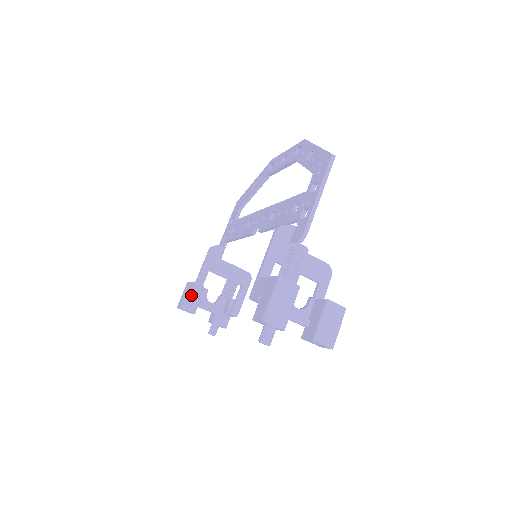
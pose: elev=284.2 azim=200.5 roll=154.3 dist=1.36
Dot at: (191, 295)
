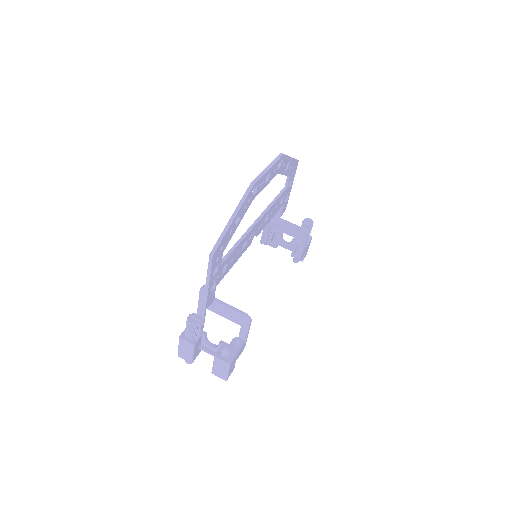
Dot at: (261, 243)
